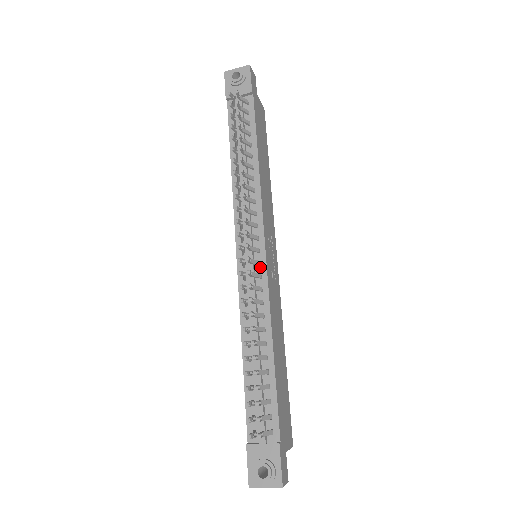
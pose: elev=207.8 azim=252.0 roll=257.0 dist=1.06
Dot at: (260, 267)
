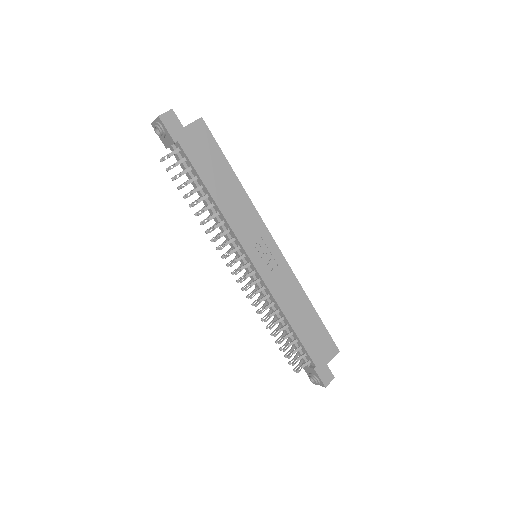
Dot at: (256, 274)
